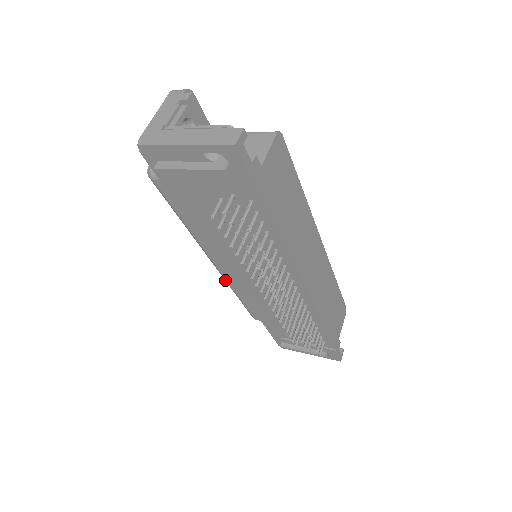
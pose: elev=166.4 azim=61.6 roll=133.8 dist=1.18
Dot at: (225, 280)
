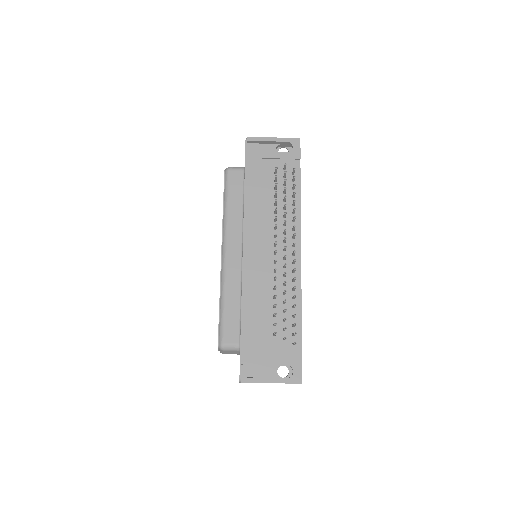
Dot at: (223, 276)
